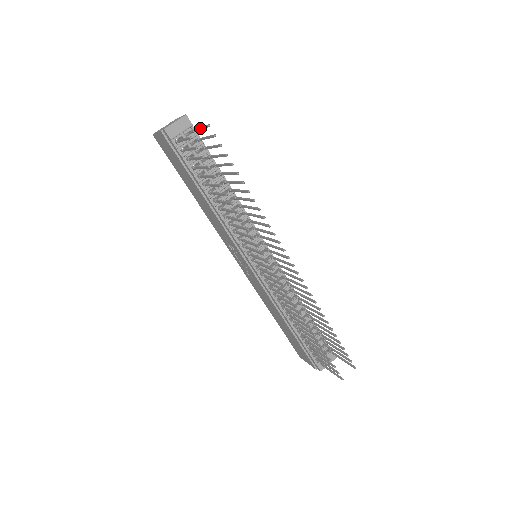
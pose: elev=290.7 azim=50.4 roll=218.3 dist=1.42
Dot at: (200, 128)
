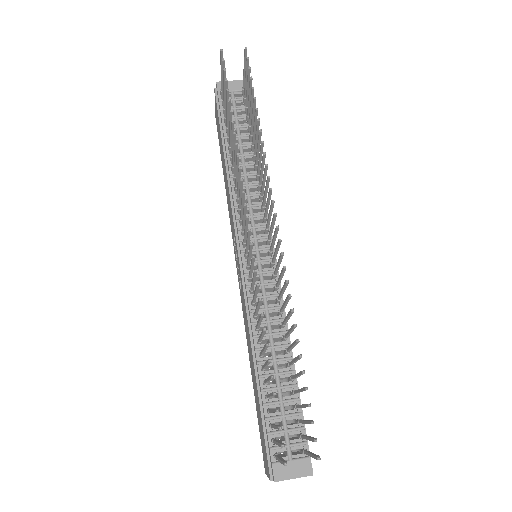
Dot at: (243, 69)
